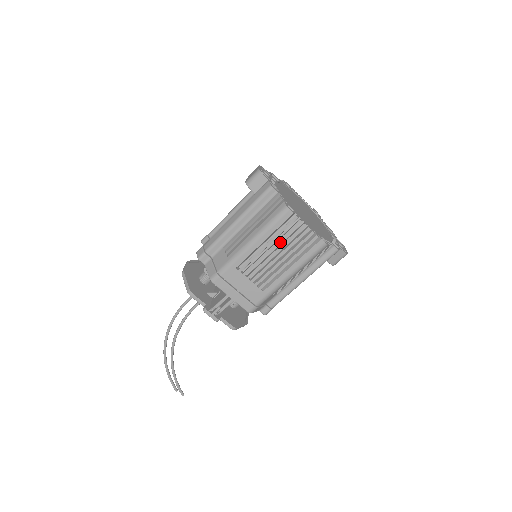
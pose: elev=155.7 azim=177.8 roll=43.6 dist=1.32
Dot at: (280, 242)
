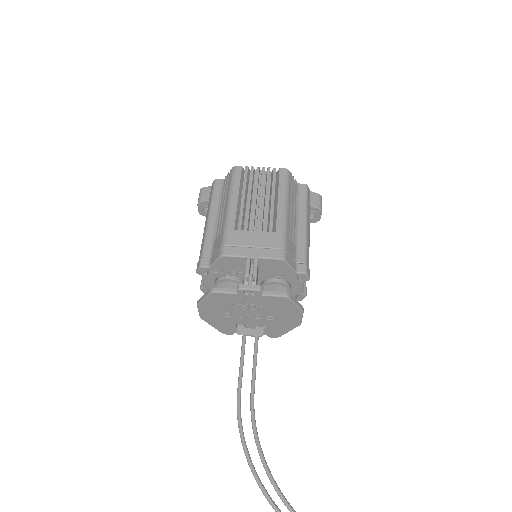
Dot at: (253, 193)
